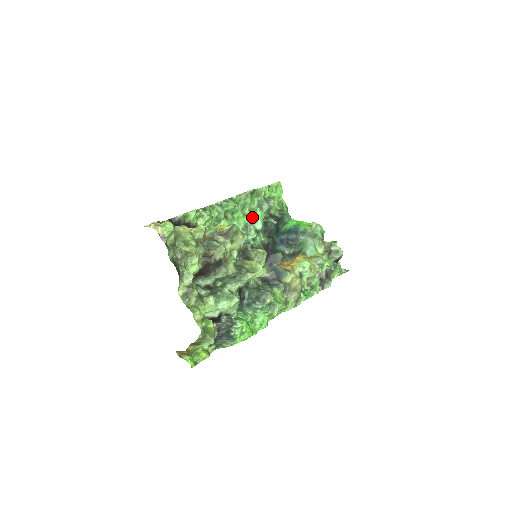
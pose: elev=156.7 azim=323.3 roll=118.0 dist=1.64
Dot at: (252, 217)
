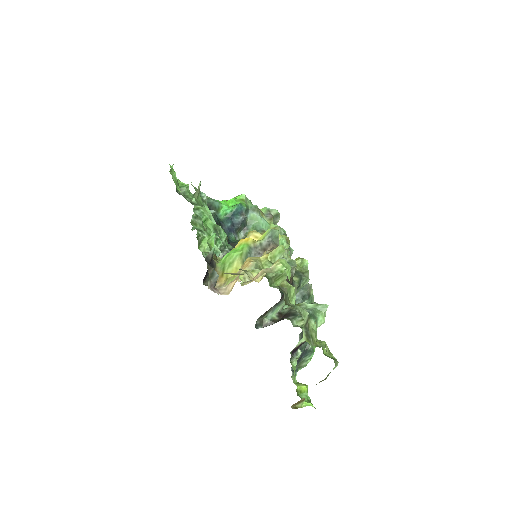
Dot at: occluded
